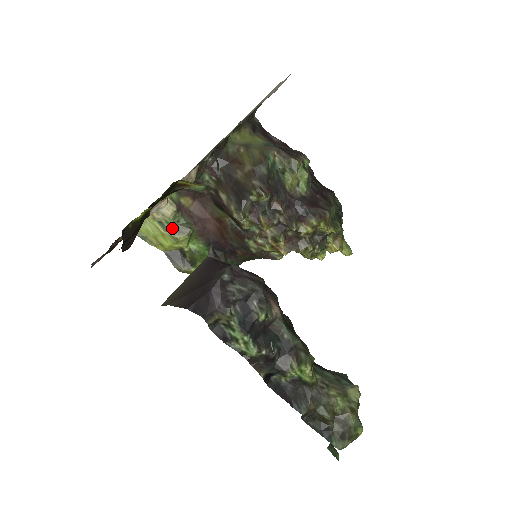
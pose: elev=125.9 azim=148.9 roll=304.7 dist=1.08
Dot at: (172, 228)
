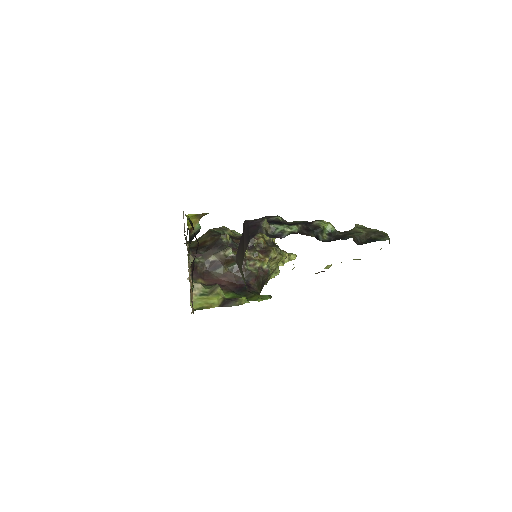
Dot at: (209, 292)
